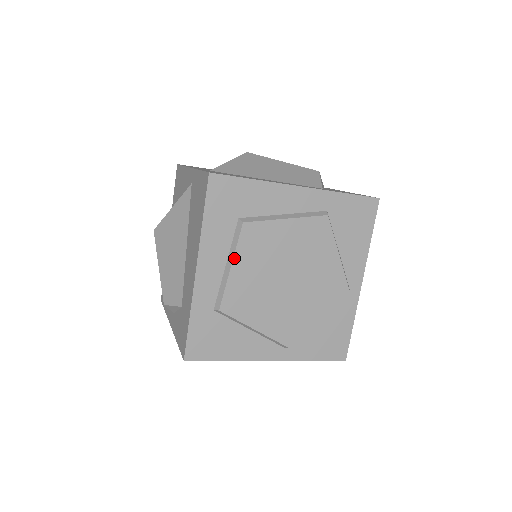
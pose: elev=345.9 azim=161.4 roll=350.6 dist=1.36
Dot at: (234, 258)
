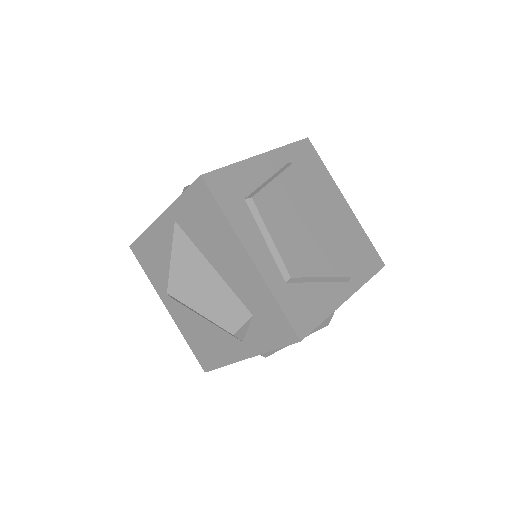
Dot at: (267, 229)
